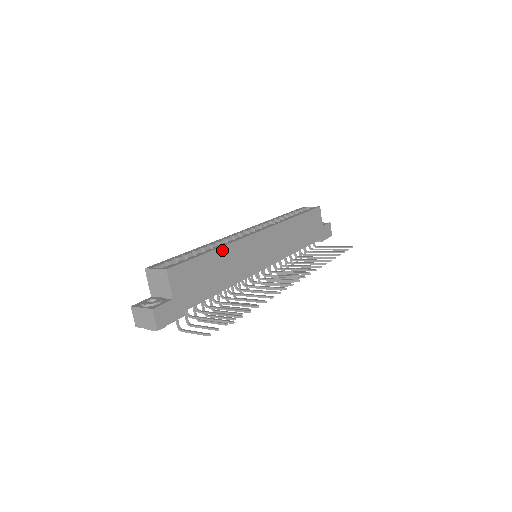
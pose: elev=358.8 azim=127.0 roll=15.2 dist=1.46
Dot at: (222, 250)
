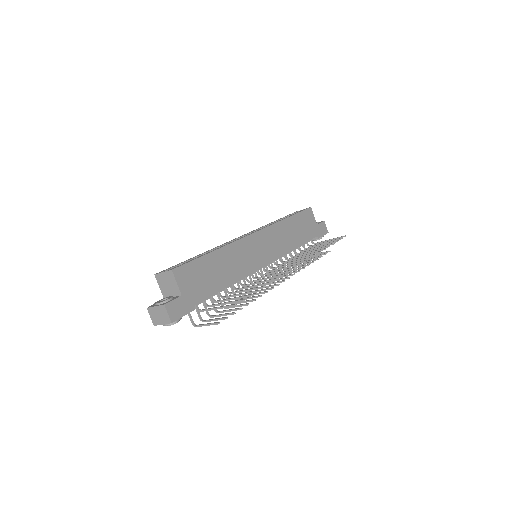
Dot at: (221, 251)
